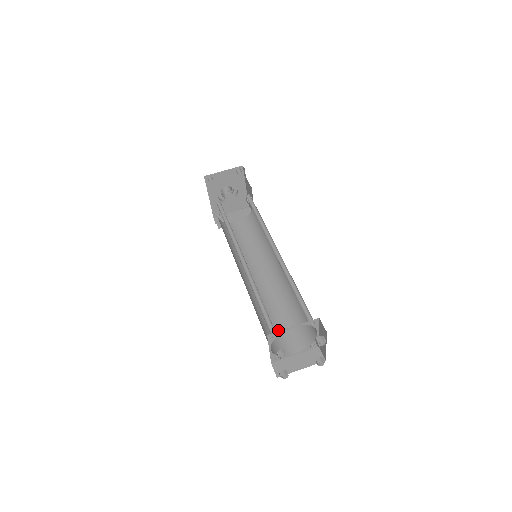
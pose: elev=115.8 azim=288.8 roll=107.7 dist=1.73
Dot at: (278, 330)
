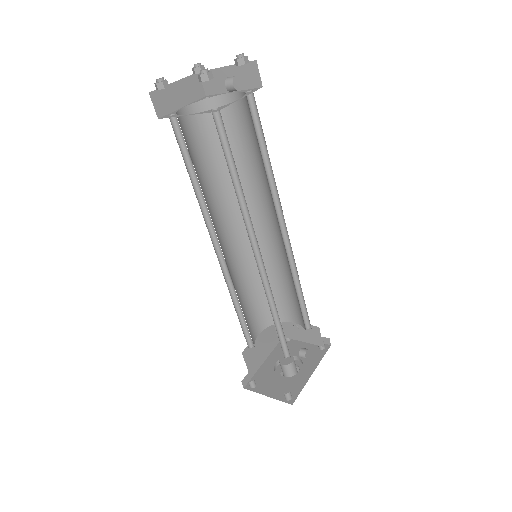
Dot at: occluded
